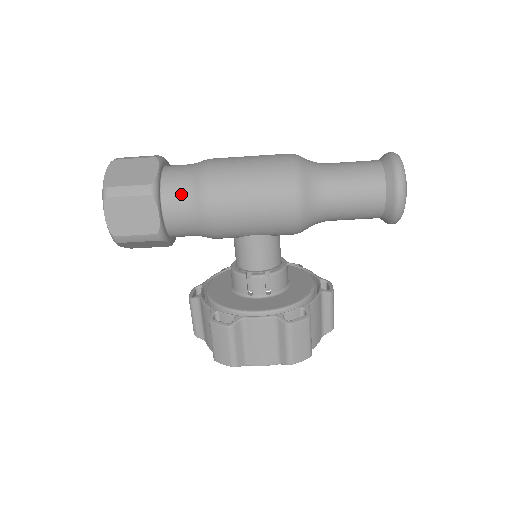
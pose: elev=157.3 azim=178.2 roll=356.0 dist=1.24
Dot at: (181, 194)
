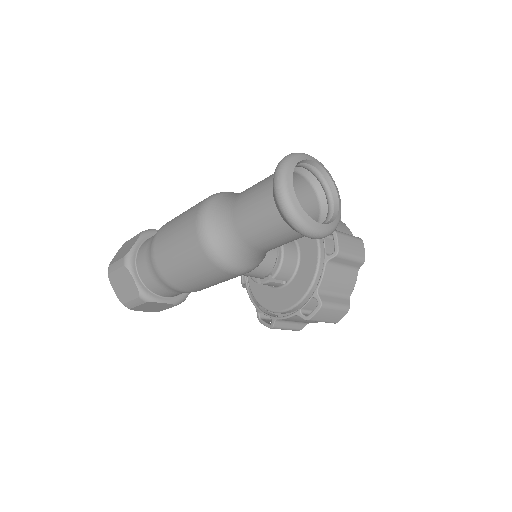
Dot at: (161, 288)
